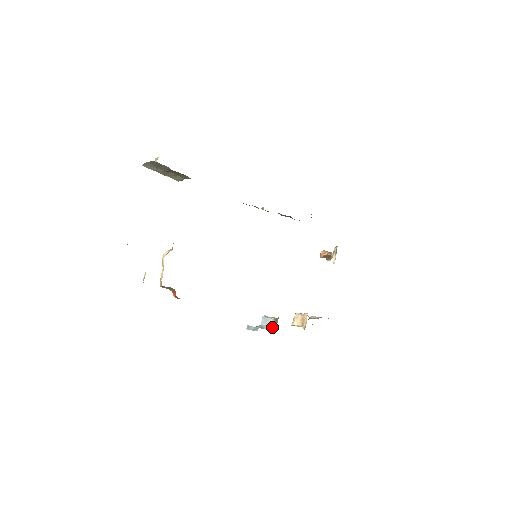
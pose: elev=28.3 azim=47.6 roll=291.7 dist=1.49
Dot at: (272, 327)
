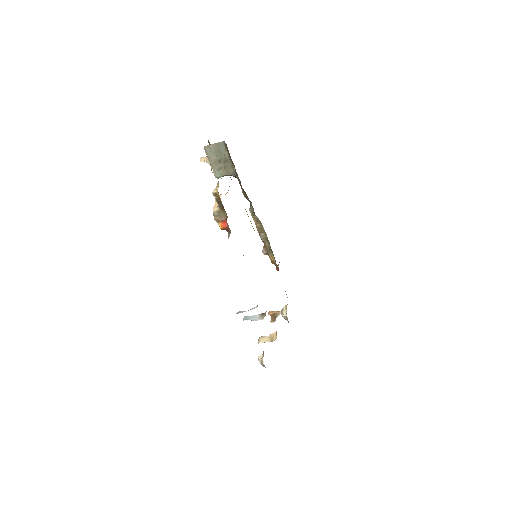
Dot at: (259, 319)
